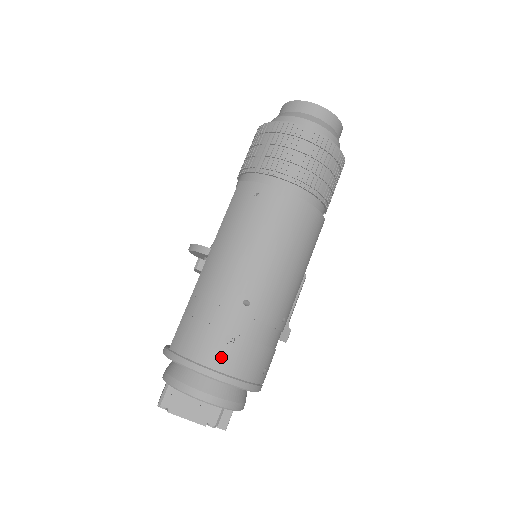
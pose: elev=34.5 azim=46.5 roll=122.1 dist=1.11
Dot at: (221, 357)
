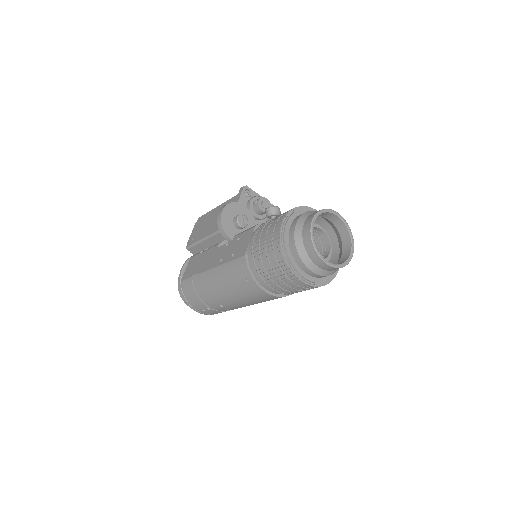
Dot at: occluded
